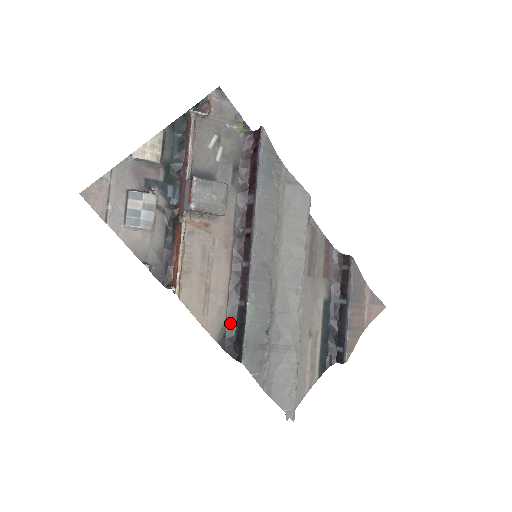
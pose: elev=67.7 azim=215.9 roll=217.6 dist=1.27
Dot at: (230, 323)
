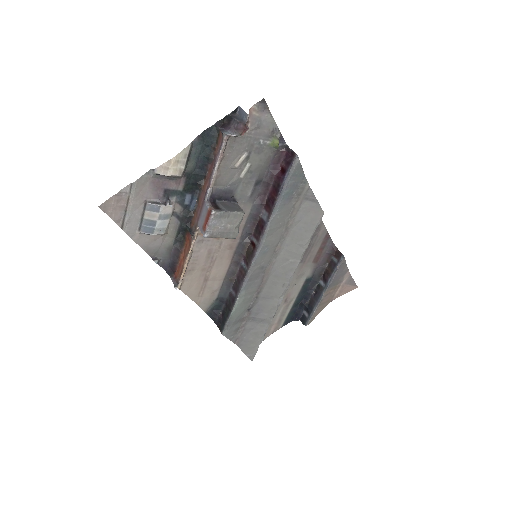
Dot at: (220, 301)
